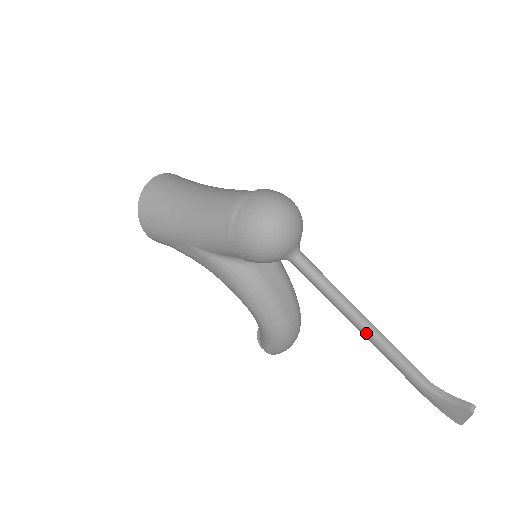
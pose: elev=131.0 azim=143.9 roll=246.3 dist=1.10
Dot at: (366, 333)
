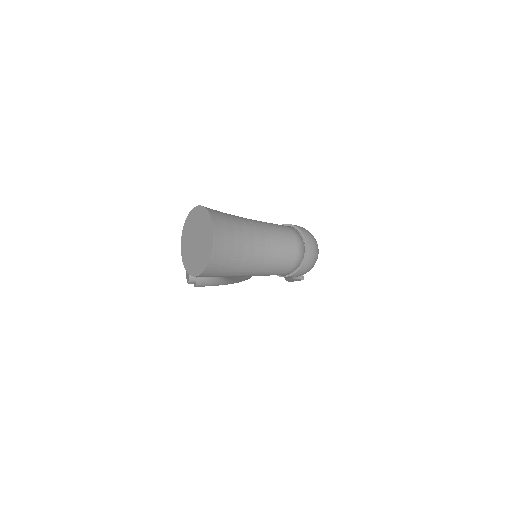
Dot at: occluded
